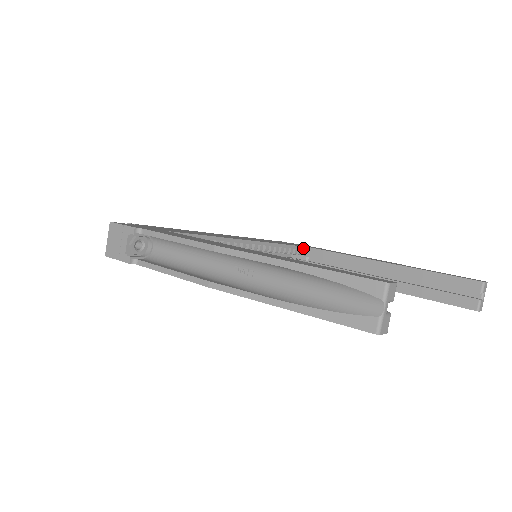
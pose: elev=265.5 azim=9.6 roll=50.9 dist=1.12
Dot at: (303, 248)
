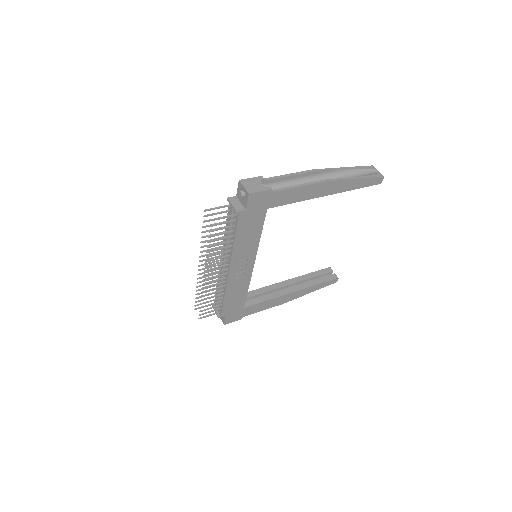
Dot at: occluded
